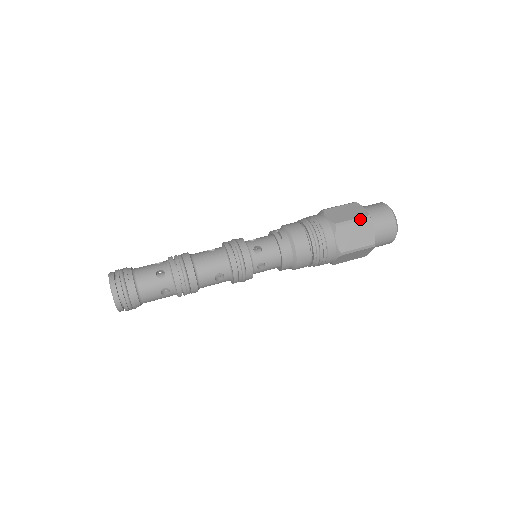
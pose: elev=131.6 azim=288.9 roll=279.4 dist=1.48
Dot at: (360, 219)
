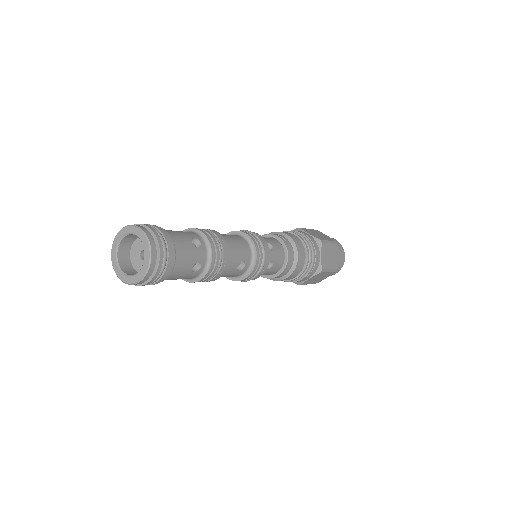
Dot at: (333, 242)
